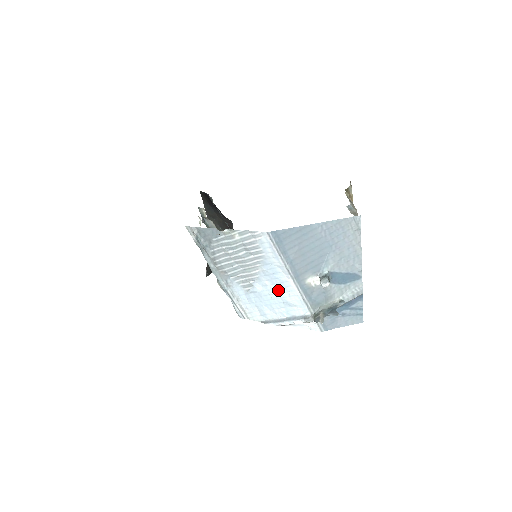
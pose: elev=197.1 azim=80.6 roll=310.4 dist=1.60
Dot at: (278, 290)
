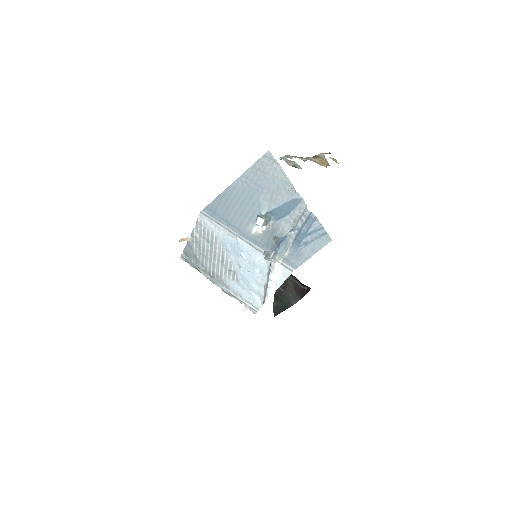
Dot at: (243, 258)
